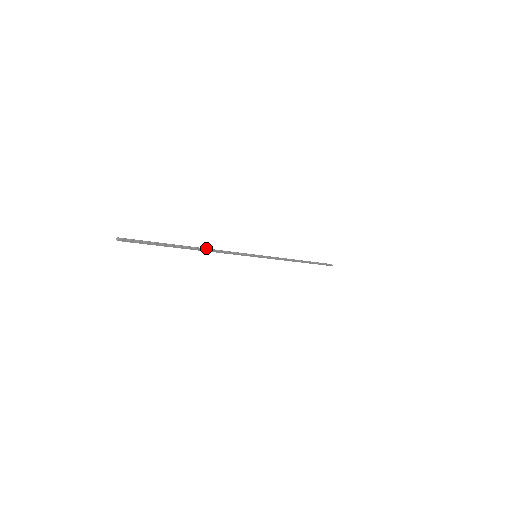
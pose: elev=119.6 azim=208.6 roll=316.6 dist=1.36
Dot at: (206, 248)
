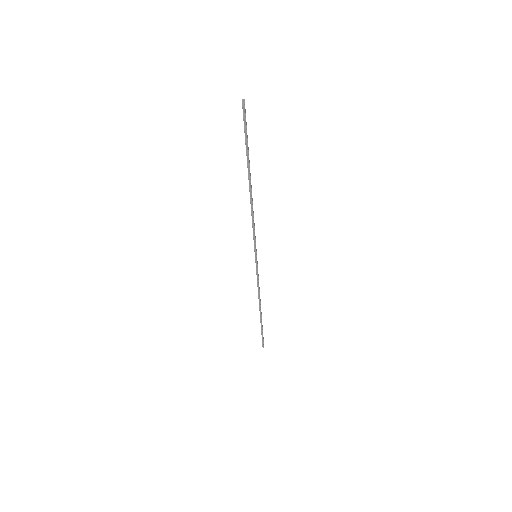
Dot at: (250, 198)
